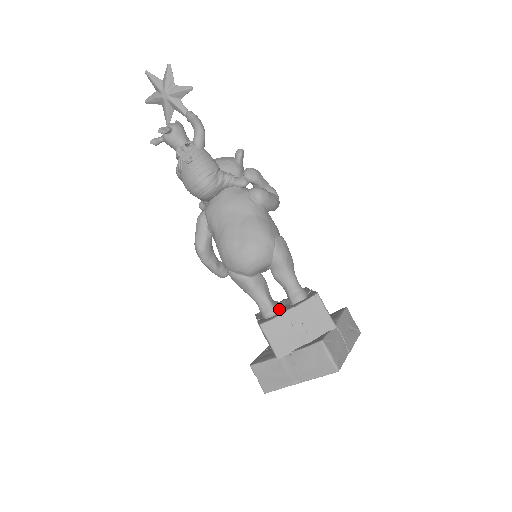
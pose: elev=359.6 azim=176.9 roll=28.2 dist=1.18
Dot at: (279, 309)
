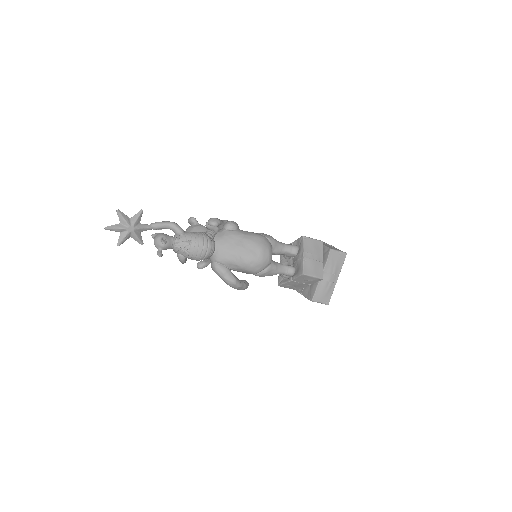
Dot at: occluded
